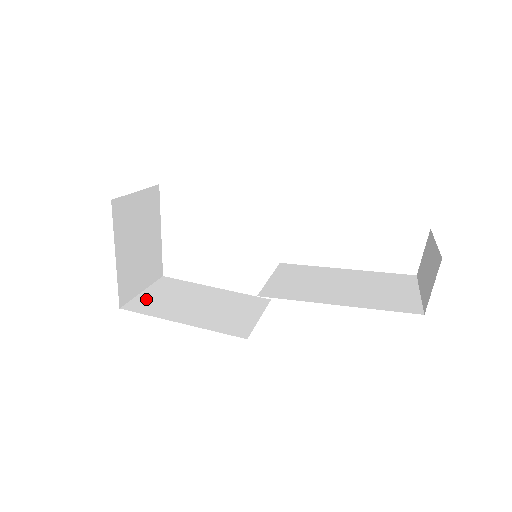
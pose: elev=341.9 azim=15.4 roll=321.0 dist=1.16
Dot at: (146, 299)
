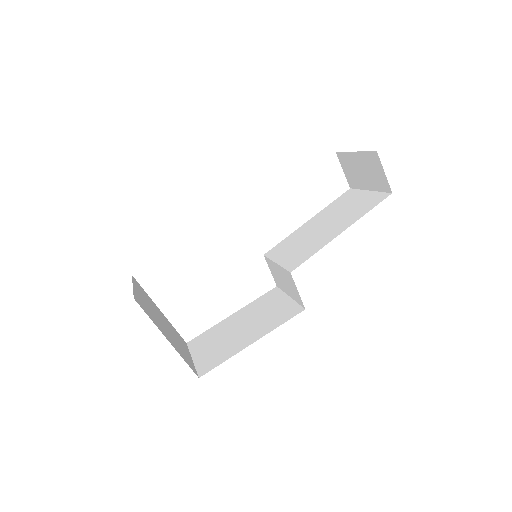
Dot at: (204, 359)
